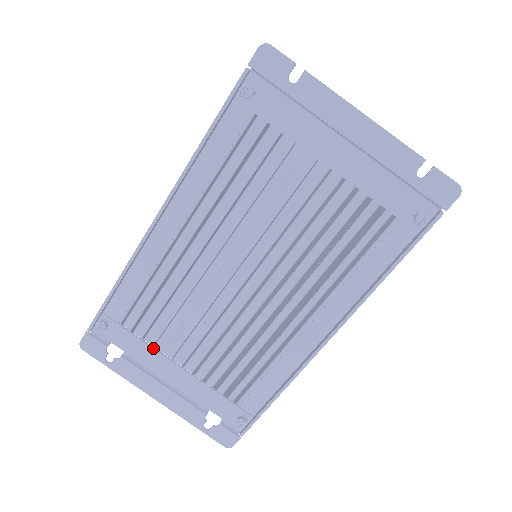
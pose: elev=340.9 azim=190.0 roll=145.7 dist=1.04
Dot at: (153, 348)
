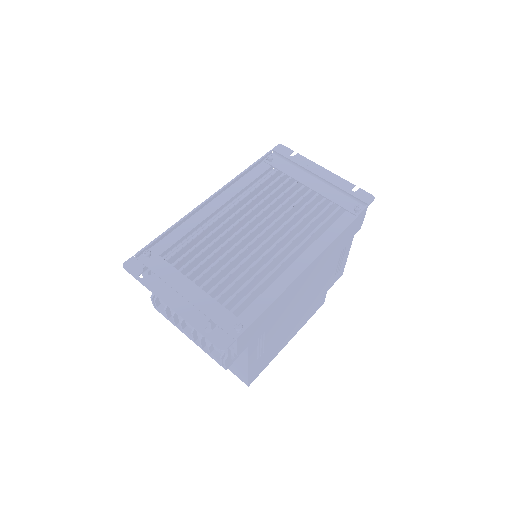
Dot at: (180, 272)
